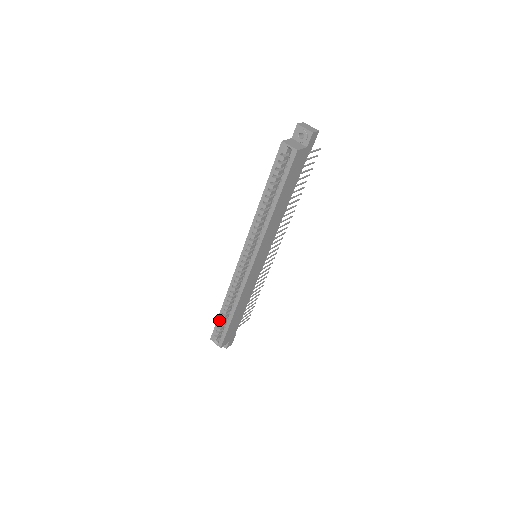
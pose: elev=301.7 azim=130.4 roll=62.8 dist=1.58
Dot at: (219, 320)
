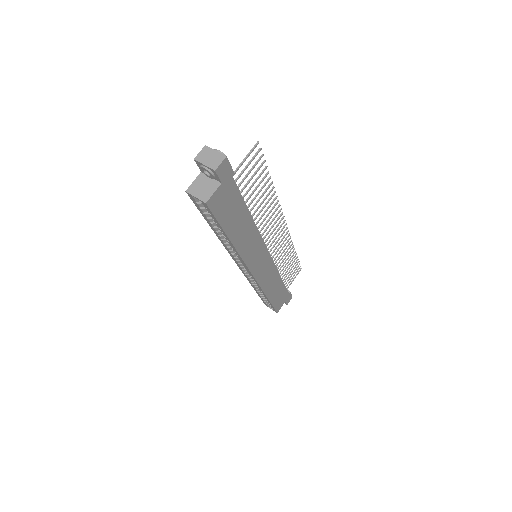
Dot at: (261, 297)
